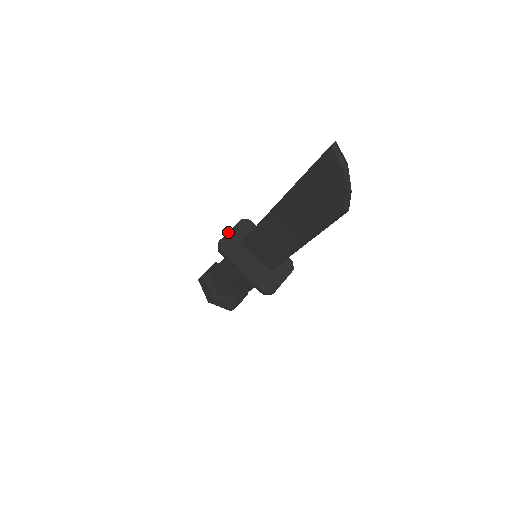
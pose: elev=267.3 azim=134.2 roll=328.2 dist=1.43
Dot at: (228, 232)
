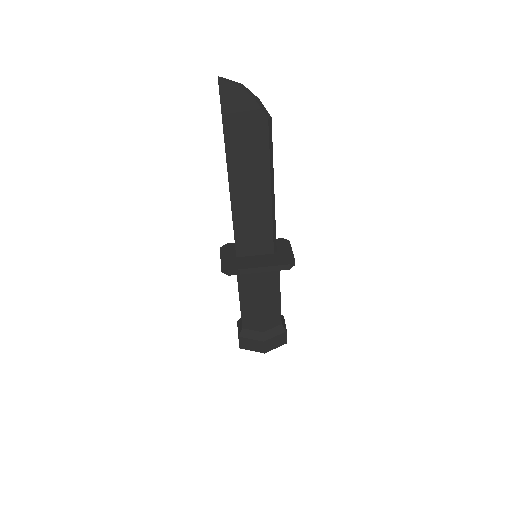
Dot at: occluded
